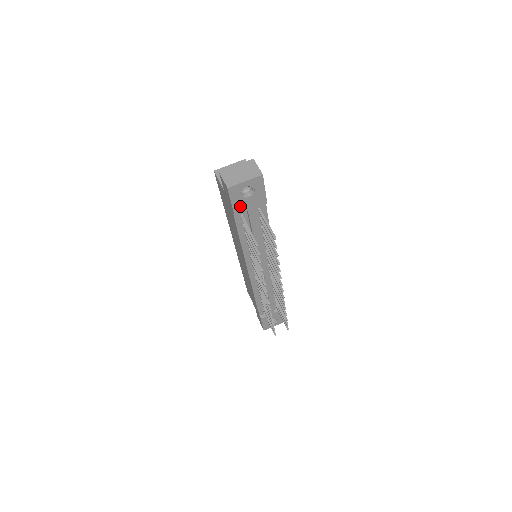
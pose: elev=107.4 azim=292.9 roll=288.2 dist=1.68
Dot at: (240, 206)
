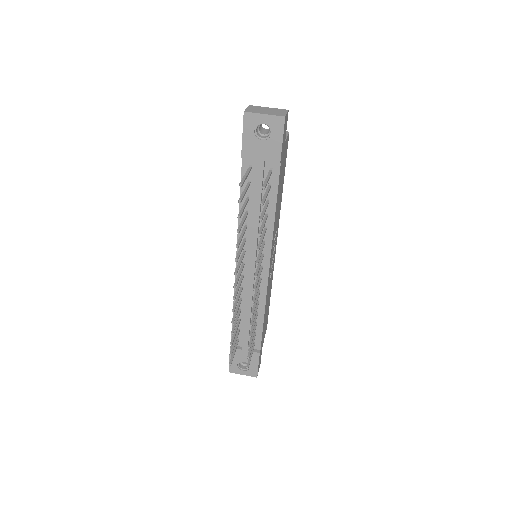
Dot at: (251, 147)
